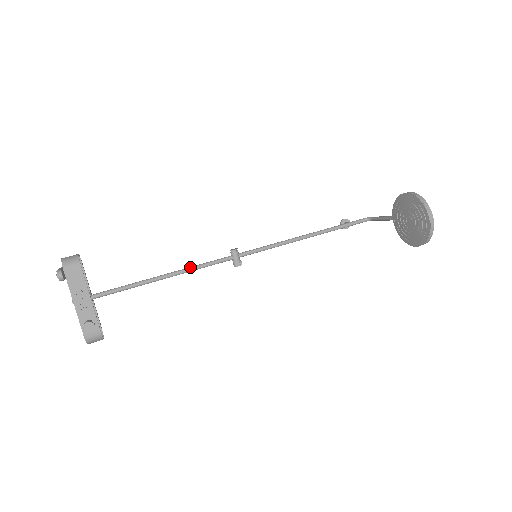
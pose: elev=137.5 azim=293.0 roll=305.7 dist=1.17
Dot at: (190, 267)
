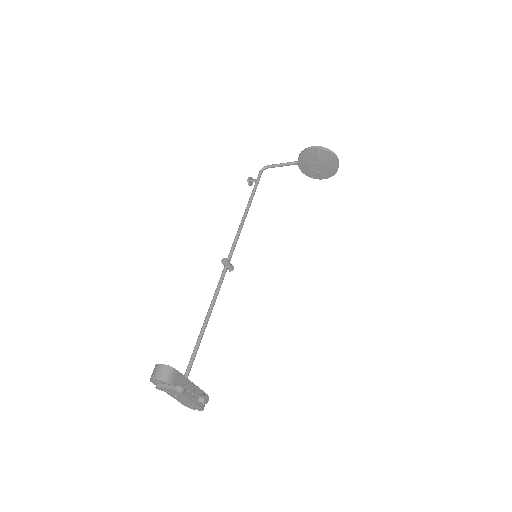
Dot at: (214, 298)
